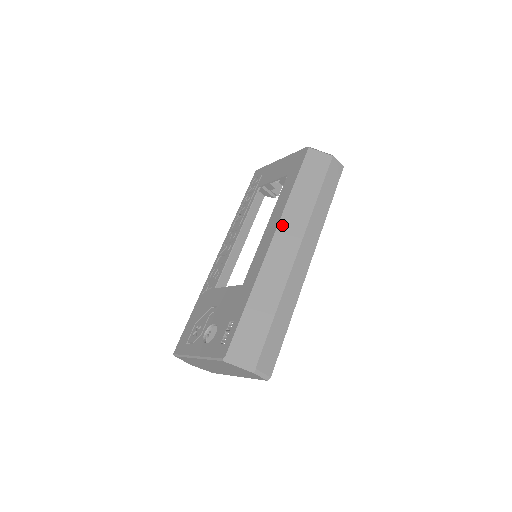
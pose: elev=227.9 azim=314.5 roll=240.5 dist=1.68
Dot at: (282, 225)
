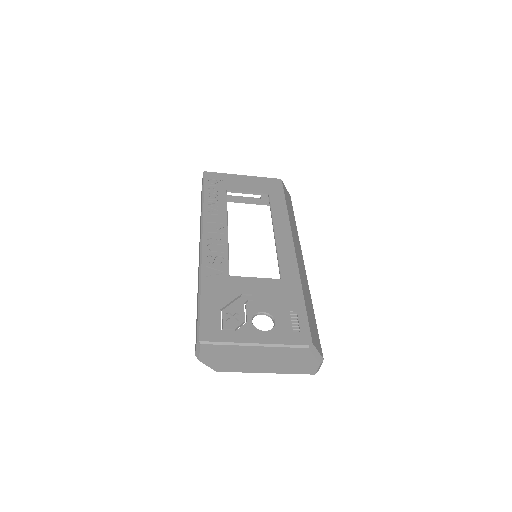
Dot at: (294, 237)
